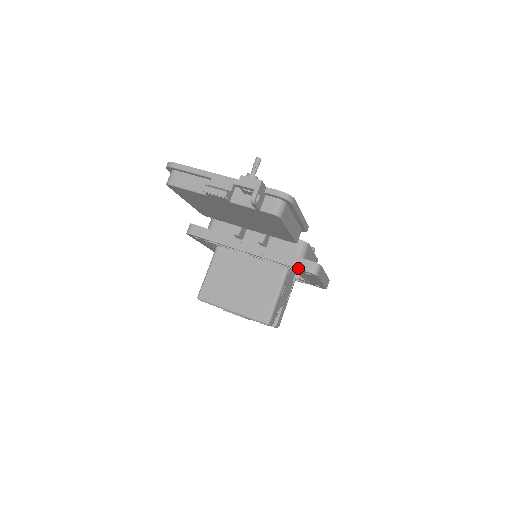
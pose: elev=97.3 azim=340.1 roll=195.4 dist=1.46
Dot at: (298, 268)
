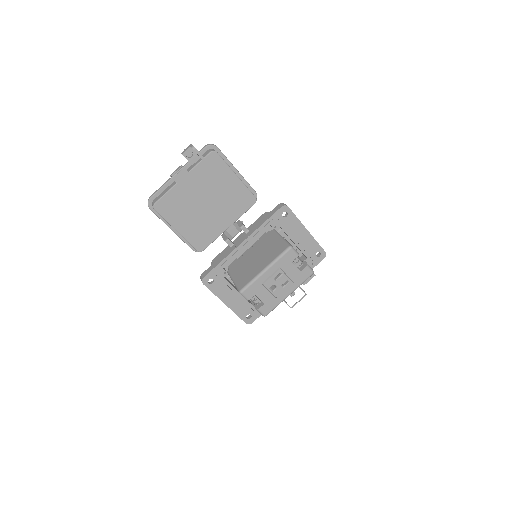
Dot at: (274, 213)
